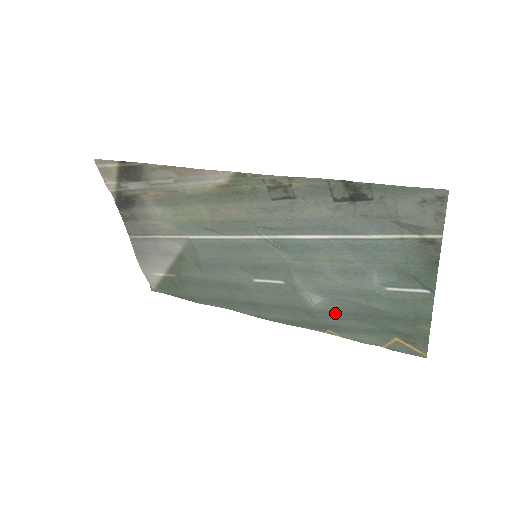
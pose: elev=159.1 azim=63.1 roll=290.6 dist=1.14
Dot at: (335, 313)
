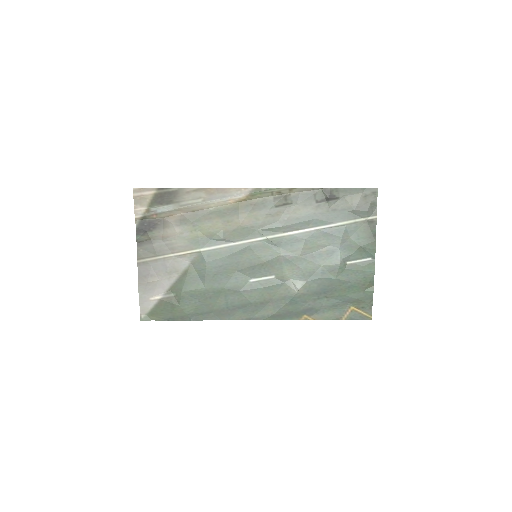
Dot at: (311, 295)
